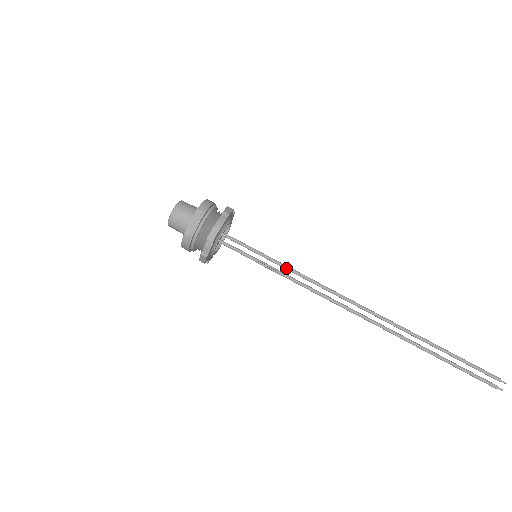
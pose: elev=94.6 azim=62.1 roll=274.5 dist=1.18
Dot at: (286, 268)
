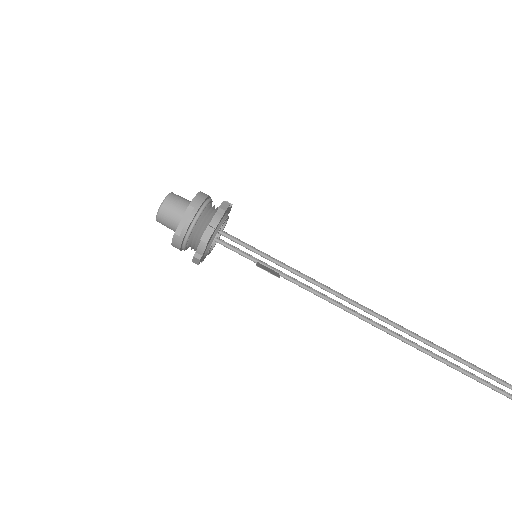
Dot at: (290, 270)
